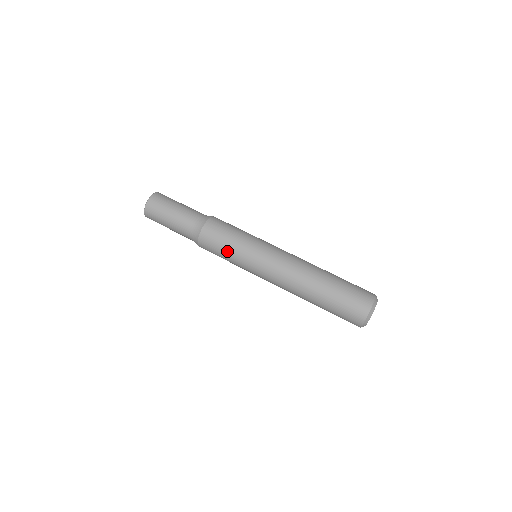
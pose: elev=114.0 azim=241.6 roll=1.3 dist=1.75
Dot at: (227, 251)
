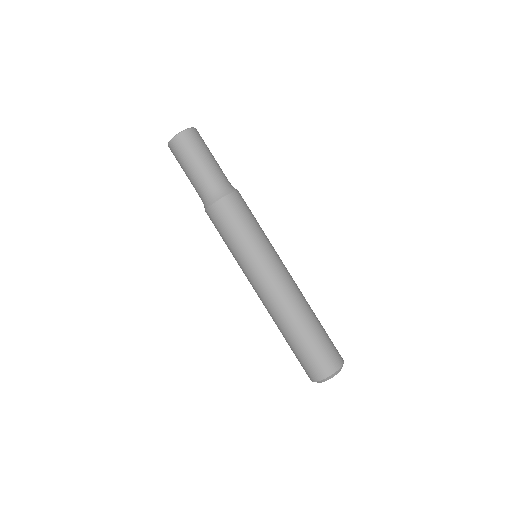
Dot at: occluded
